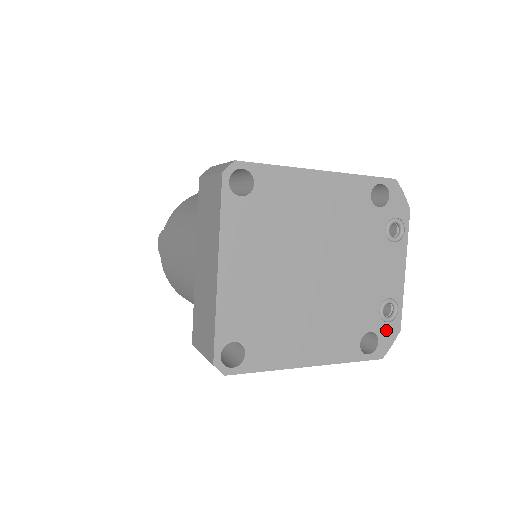
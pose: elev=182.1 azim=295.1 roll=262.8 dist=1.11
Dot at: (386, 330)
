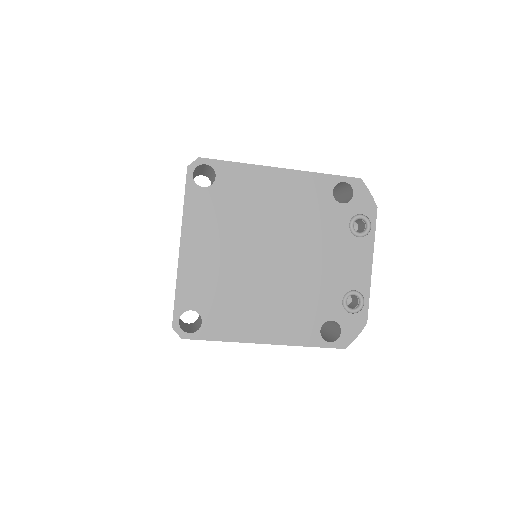
Dot at: (350, 321)
